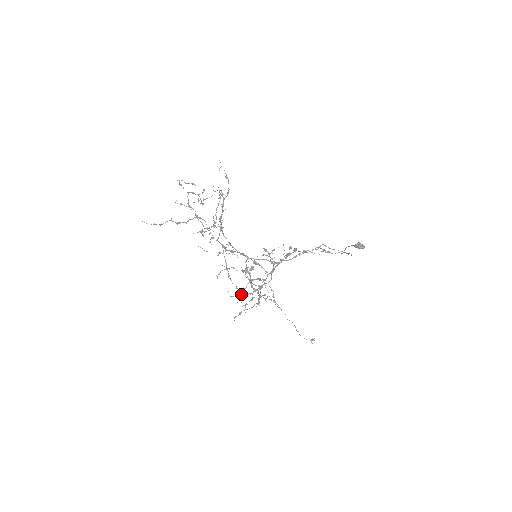
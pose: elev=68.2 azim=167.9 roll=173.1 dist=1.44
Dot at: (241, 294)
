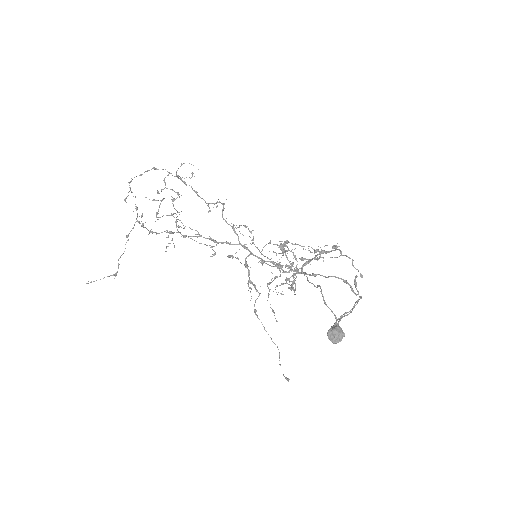
Dot at: (248, 285)
